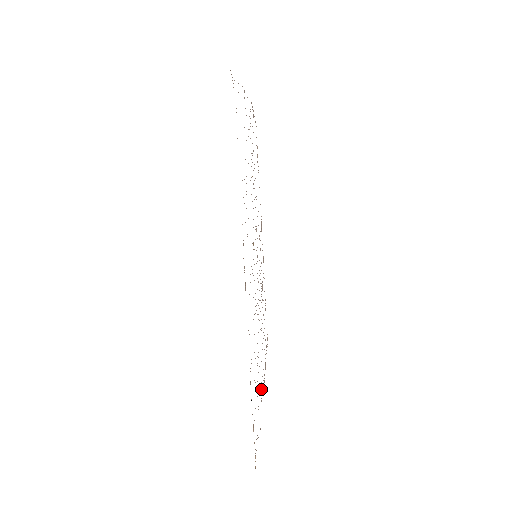
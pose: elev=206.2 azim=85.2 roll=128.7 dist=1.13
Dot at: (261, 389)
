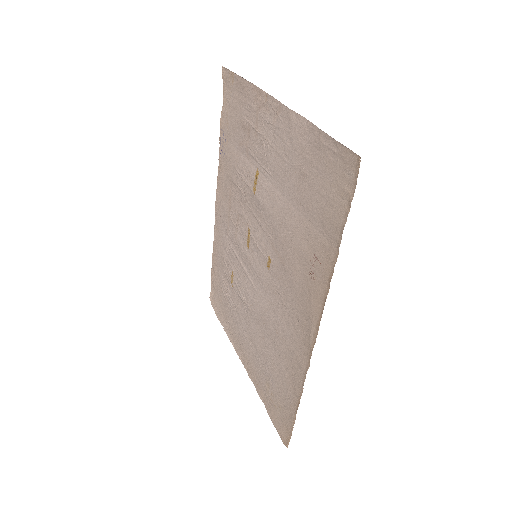
Dot at: (251, 364)
